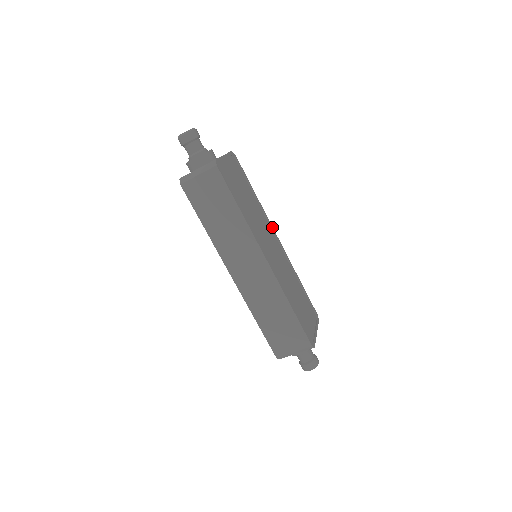
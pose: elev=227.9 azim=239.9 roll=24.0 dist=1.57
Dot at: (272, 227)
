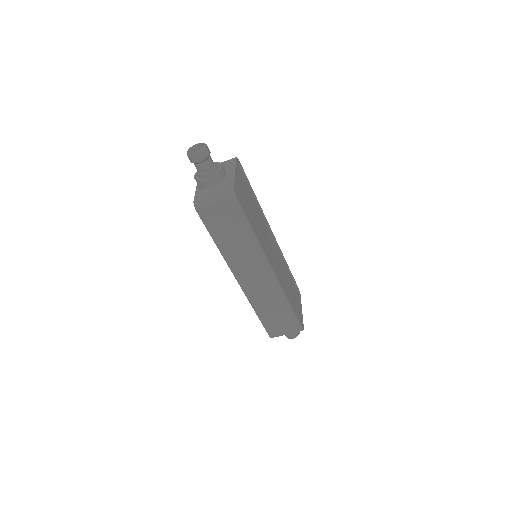
Dot at: (268, 223)
